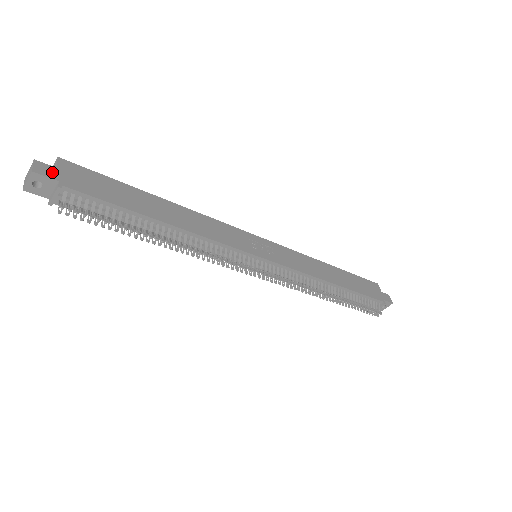
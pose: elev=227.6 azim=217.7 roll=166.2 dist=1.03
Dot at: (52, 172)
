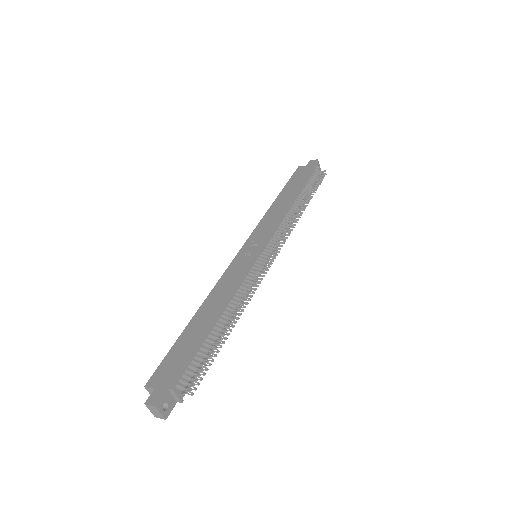
Dot at: (158, 392)
